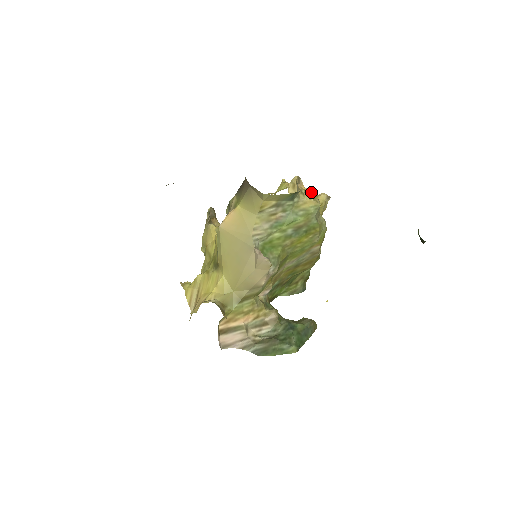
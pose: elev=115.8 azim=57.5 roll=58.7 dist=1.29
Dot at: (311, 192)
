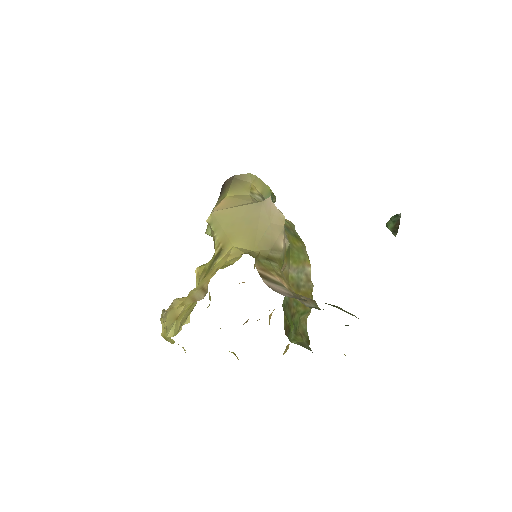
Dot at: occluded
